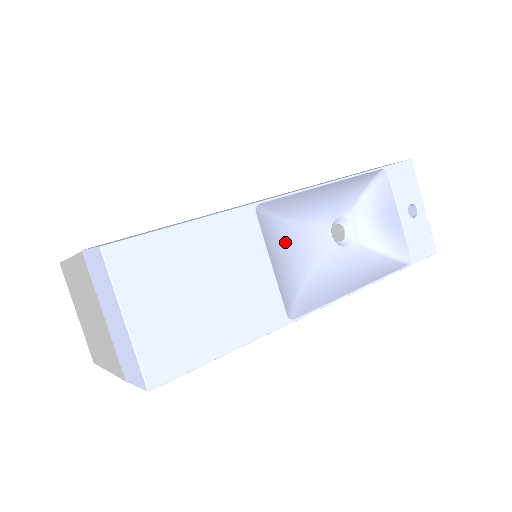
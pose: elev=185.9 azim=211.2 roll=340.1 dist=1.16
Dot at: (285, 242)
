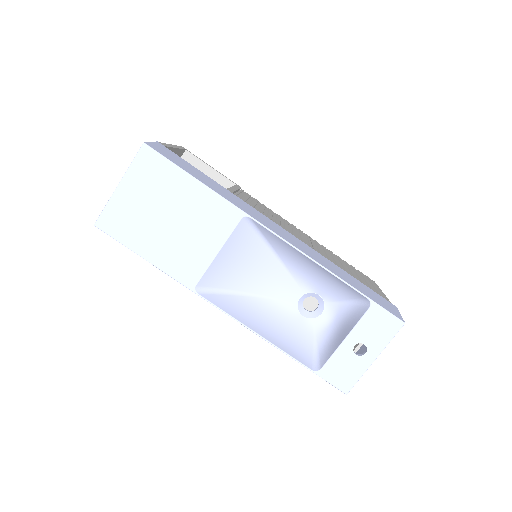
Dot at: (255, 259)
